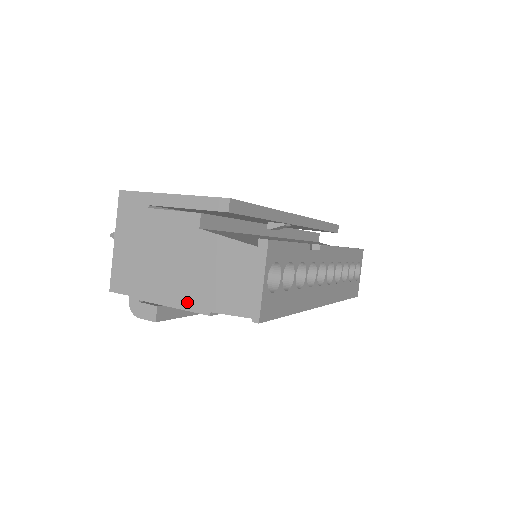
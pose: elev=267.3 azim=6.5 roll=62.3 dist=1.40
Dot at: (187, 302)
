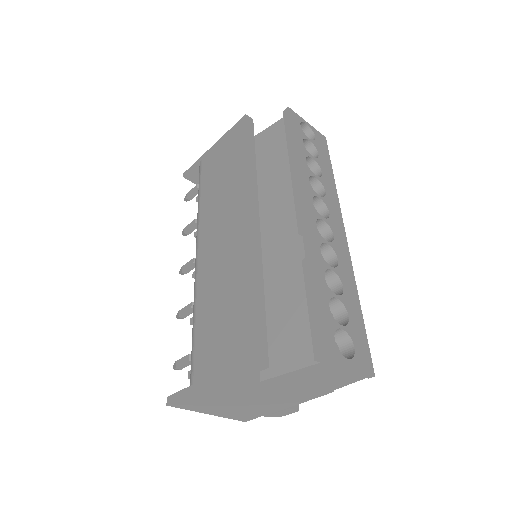
Dot at: (307, 398)
